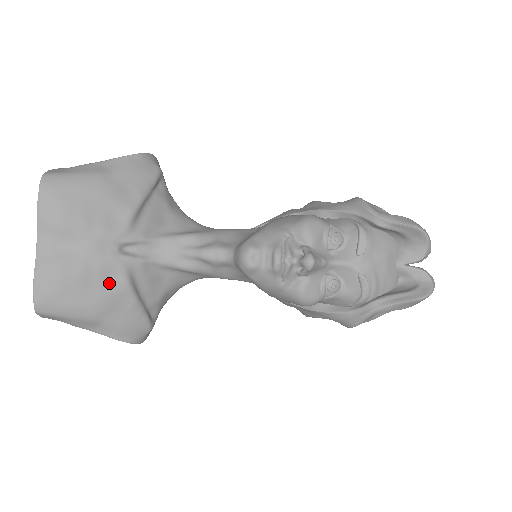
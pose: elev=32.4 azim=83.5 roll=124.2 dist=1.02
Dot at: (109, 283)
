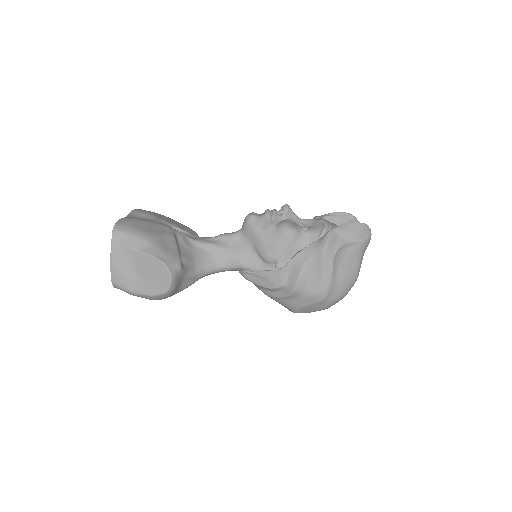
Dot at: (162, 231)
